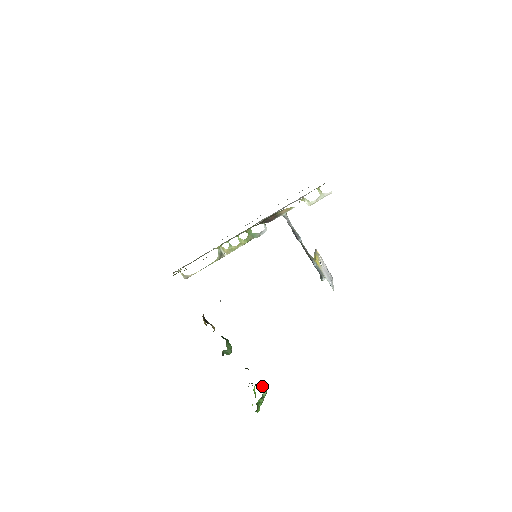
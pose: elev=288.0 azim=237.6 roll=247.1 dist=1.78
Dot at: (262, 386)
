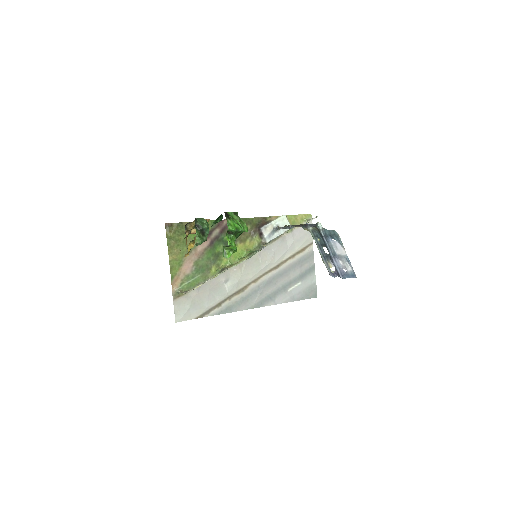
Dot at: occluded
